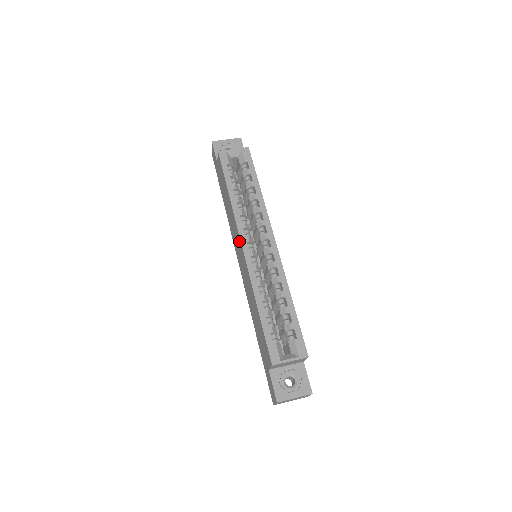
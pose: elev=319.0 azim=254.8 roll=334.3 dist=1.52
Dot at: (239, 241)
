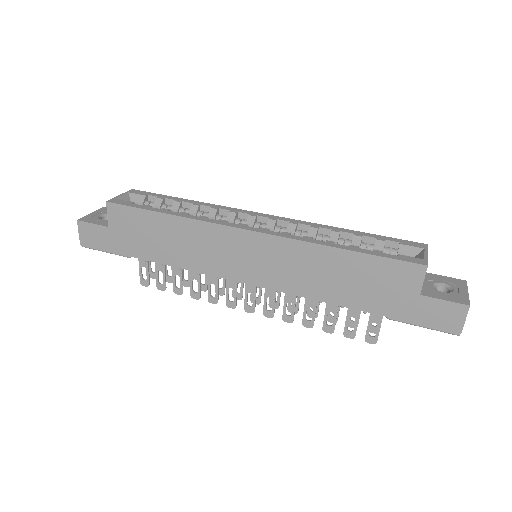
Dot at: (235, 236)
